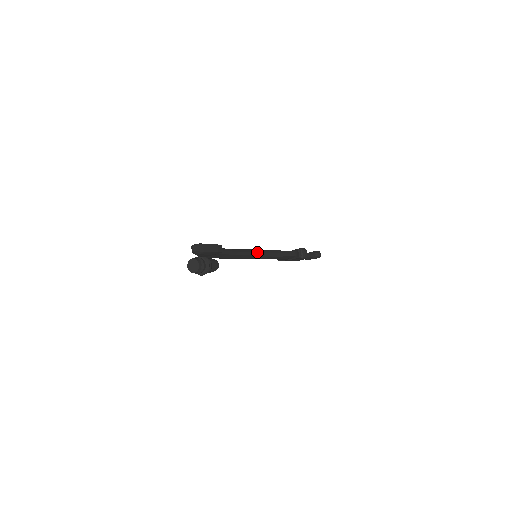
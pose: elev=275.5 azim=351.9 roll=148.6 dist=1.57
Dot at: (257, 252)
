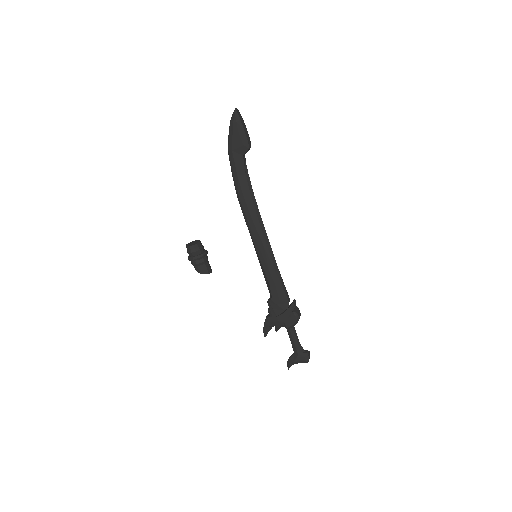
Dot at: (264, 227)
